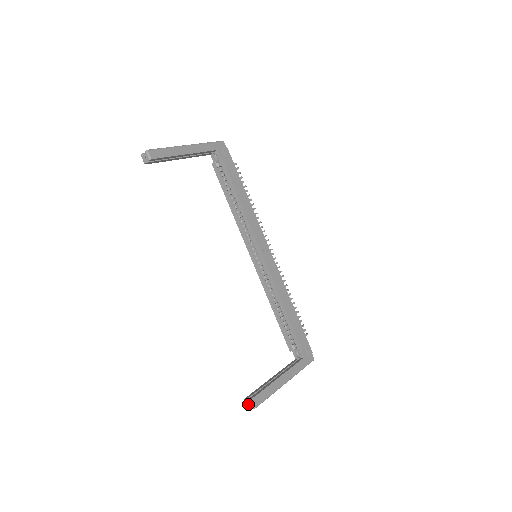
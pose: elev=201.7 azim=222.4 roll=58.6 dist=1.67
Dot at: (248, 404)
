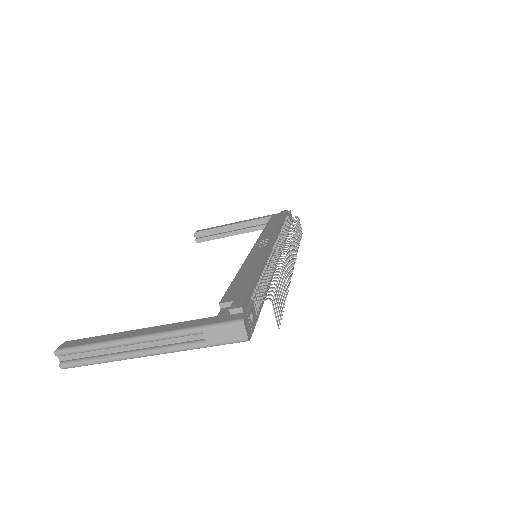
Dot at: (62, 356)
